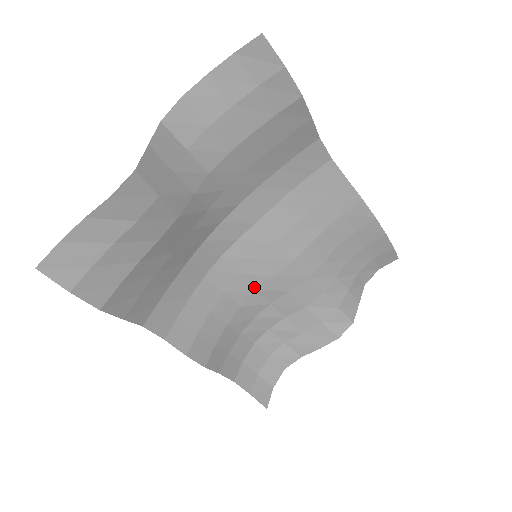
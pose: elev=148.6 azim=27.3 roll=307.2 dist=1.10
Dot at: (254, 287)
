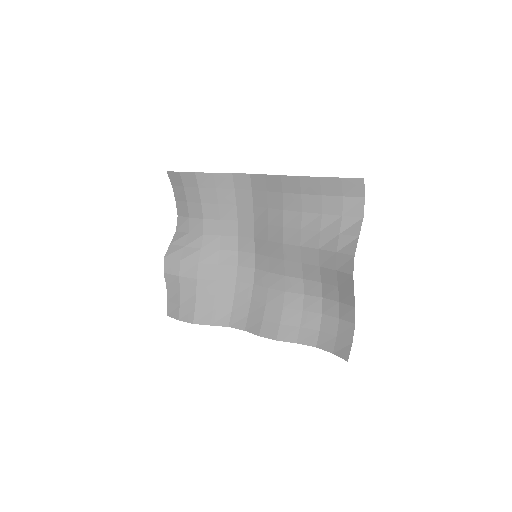
Dot at: (283, 274)
